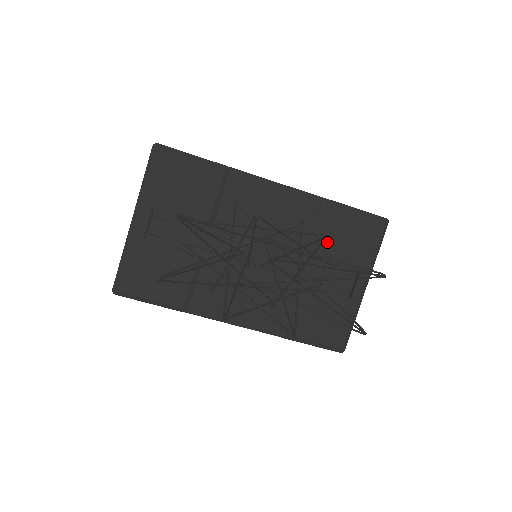
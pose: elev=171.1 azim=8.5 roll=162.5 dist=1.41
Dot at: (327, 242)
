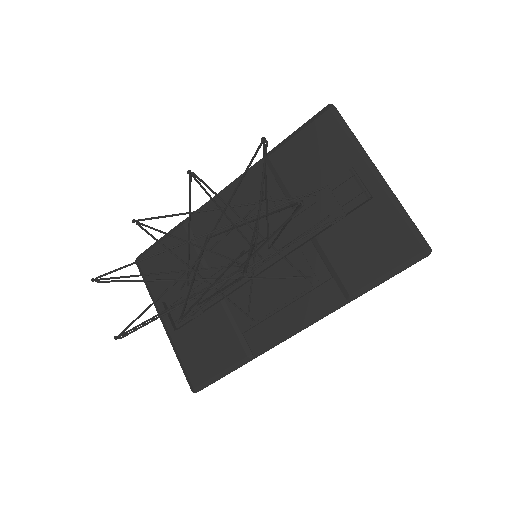
Dot at: (300, 181)
